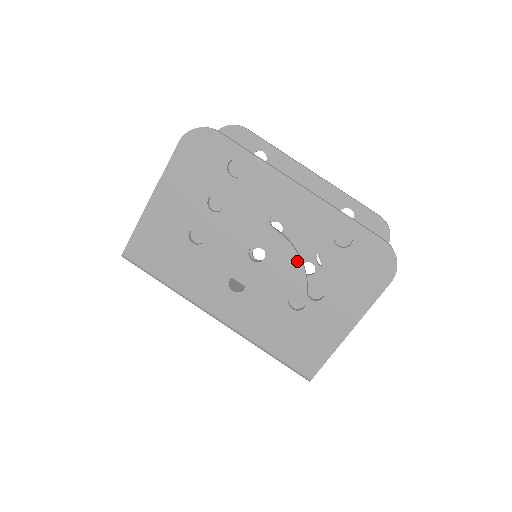
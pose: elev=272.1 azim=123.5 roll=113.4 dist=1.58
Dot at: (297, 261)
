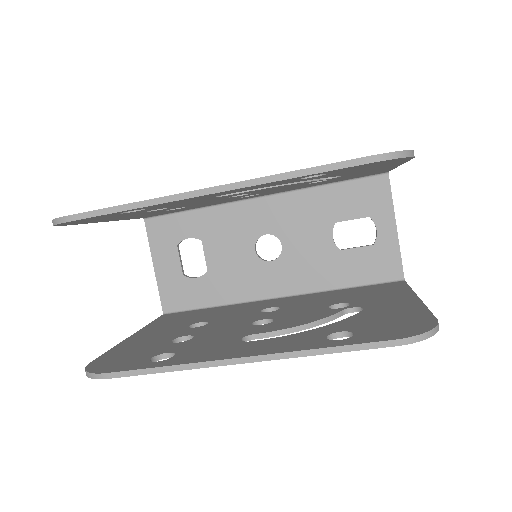
Dot at: (308, 327)
